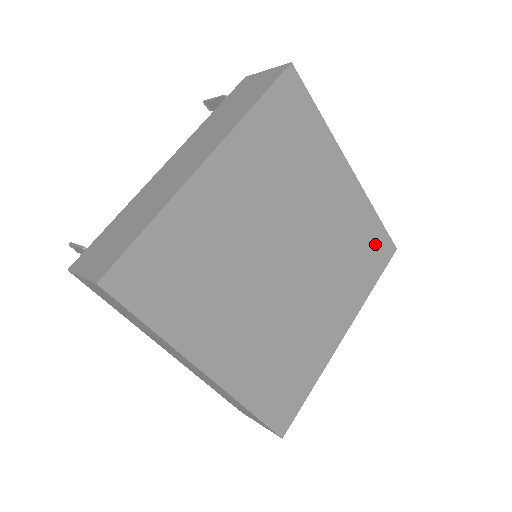
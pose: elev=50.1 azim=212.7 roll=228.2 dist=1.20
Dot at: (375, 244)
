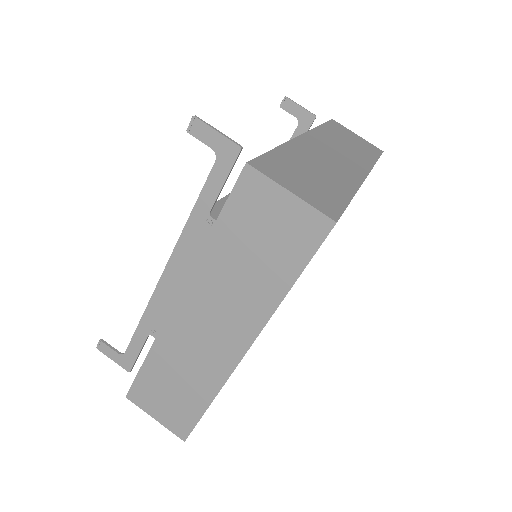
Dot at: occluded
